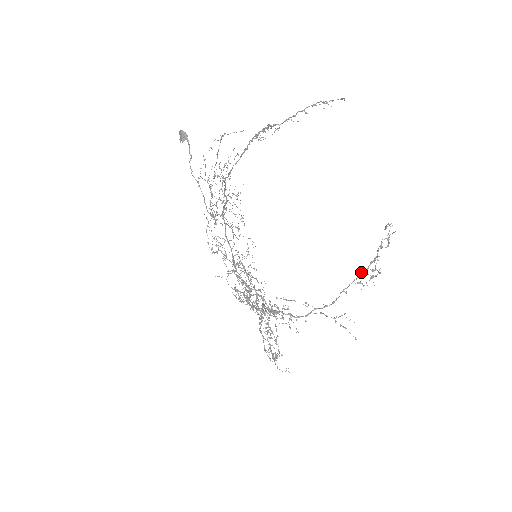
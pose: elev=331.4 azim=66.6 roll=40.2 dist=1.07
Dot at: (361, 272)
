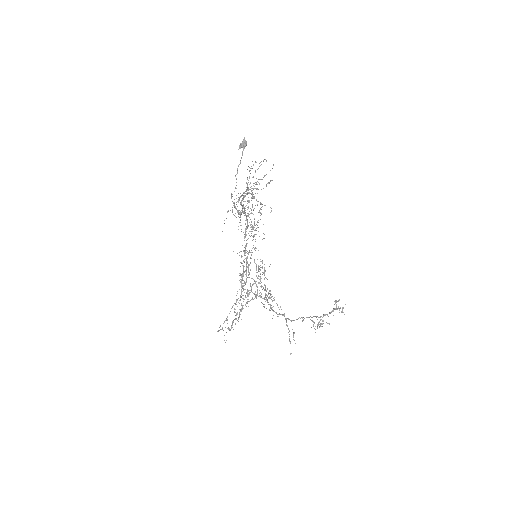
Dot at: (315, 316)
